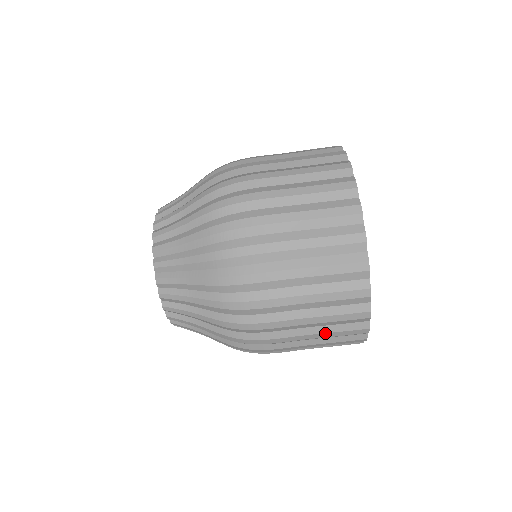
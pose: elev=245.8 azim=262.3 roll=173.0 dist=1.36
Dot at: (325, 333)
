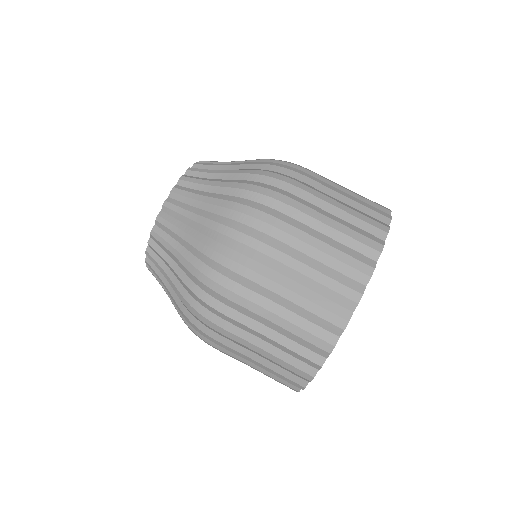
Dot at: (340, 224)
